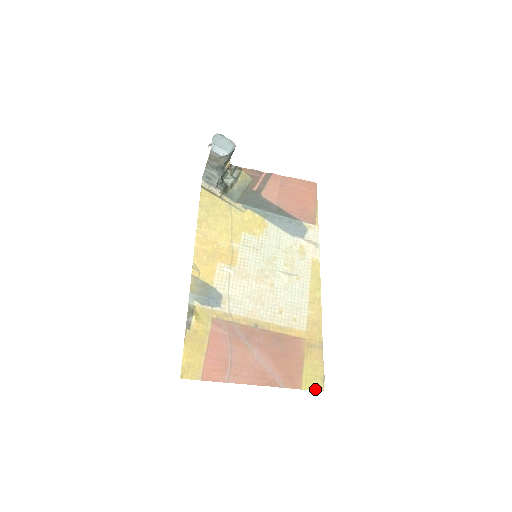
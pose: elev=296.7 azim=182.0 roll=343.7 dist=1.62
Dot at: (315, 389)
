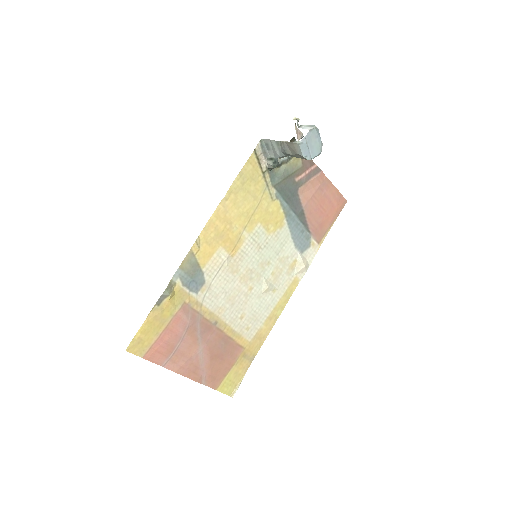
Dot at: (226, 393)
